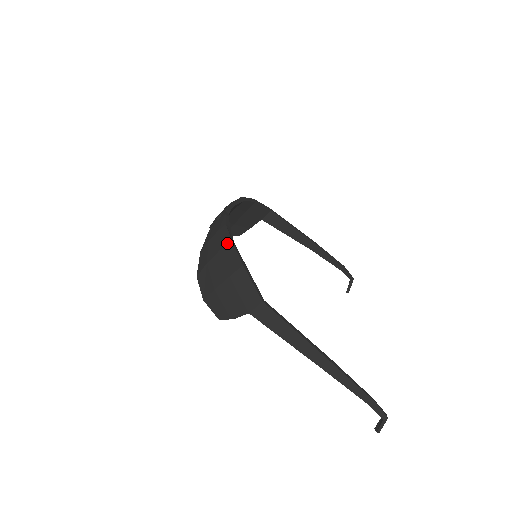
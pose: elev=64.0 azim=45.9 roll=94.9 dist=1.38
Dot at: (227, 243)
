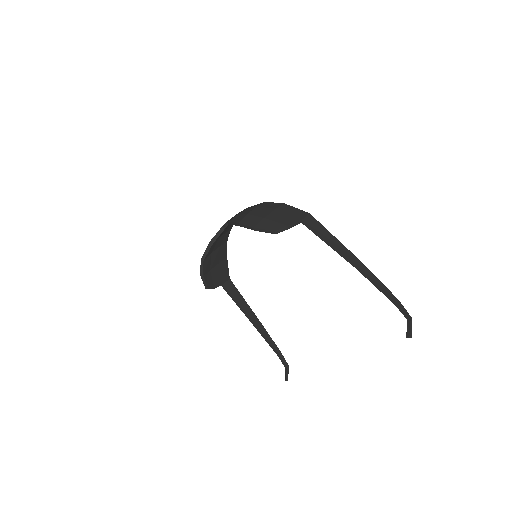
Dot at: (262, 203)
